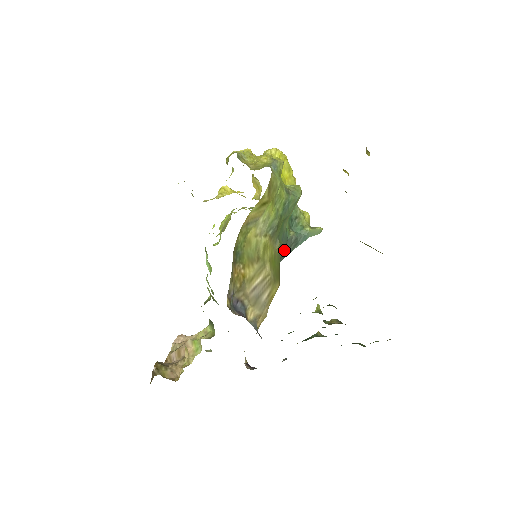
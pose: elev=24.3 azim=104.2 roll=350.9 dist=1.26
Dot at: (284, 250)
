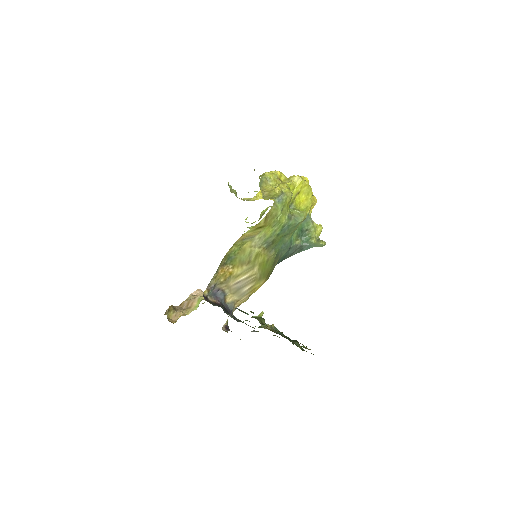
Dot at: (288, 253)
